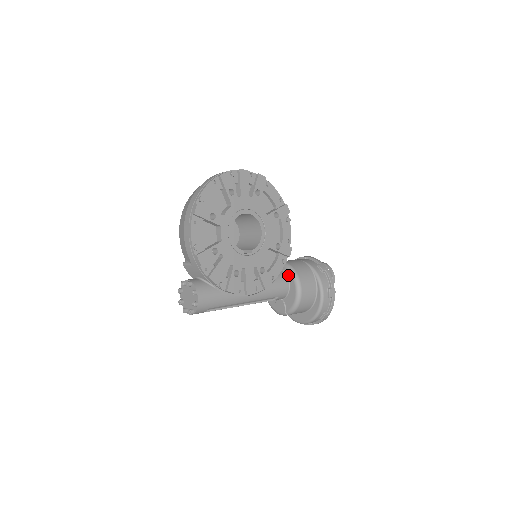
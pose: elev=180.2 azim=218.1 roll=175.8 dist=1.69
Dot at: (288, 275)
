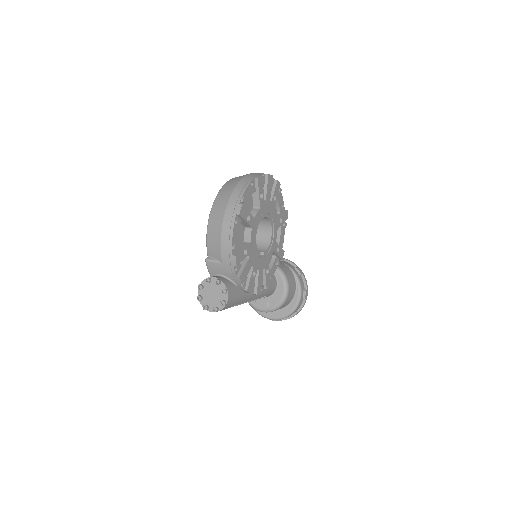
Dot at: (277, 276)
